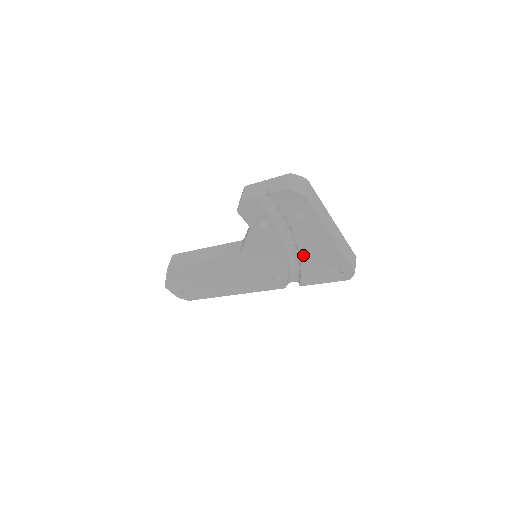
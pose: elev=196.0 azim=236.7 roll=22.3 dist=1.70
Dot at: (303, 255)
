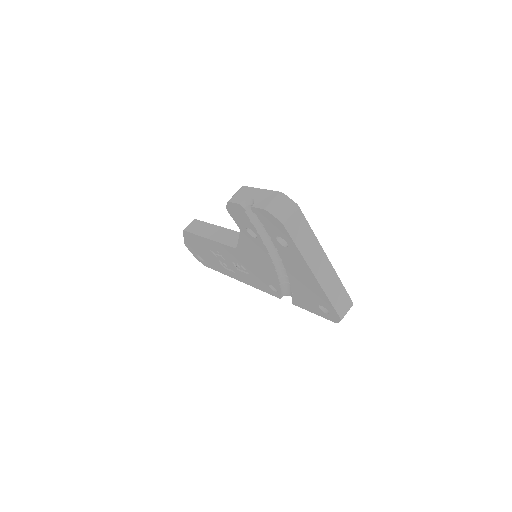
Dot at: (291, 278)
